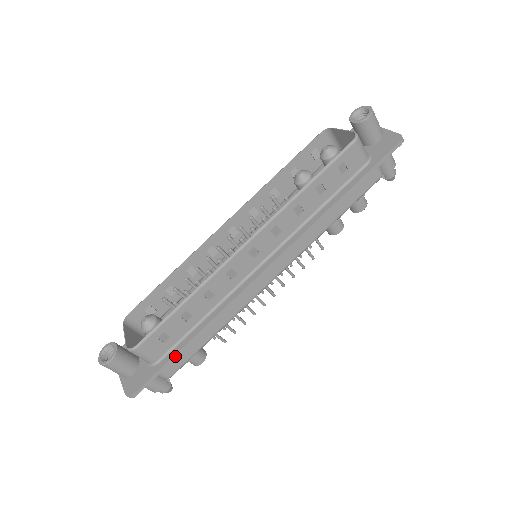
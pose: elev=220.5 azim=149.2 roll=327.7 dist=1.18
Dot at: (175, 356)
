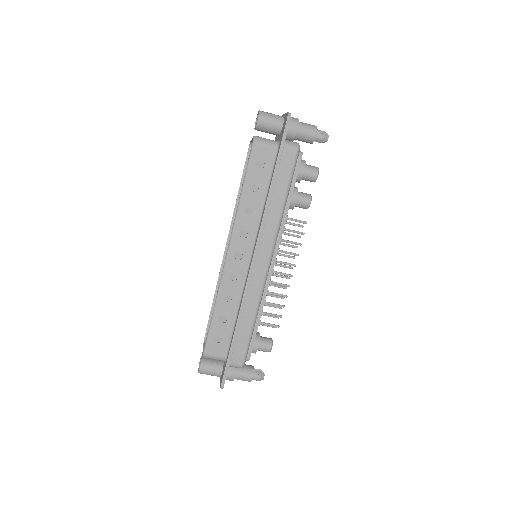
Dot at: (231, 349)
